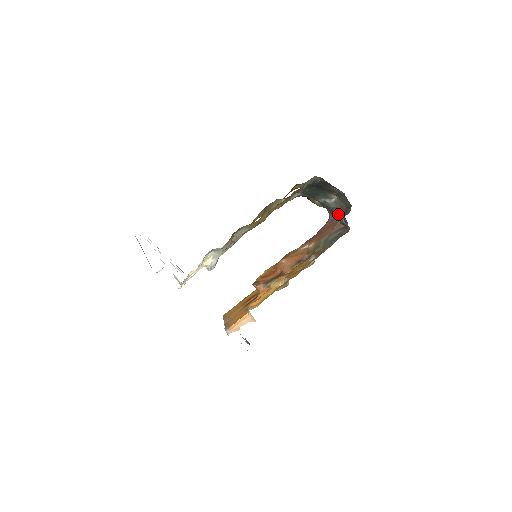
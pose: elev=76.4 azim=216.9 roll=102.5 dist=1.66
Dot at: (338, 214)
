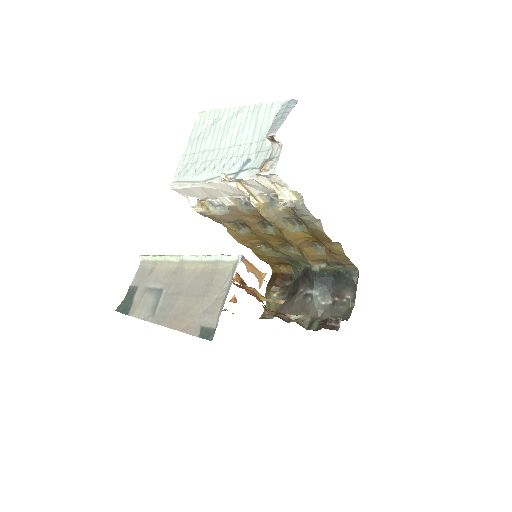
Dot at: (303, 317)
